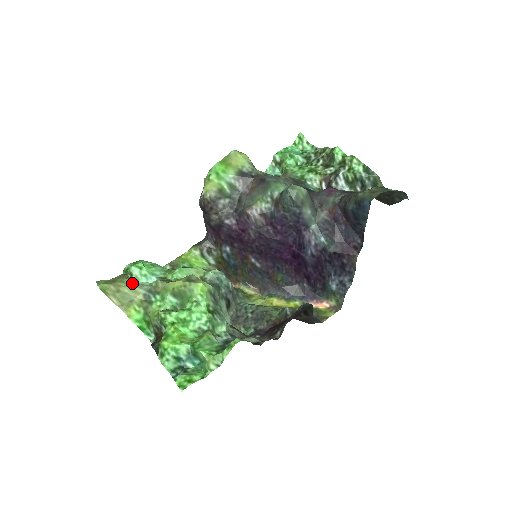
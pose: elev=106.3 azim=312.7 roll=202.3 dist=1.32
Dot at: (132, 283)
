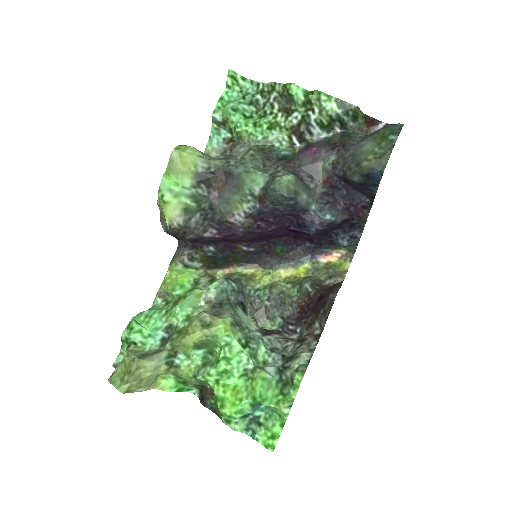
Dot at: (148, 362)
